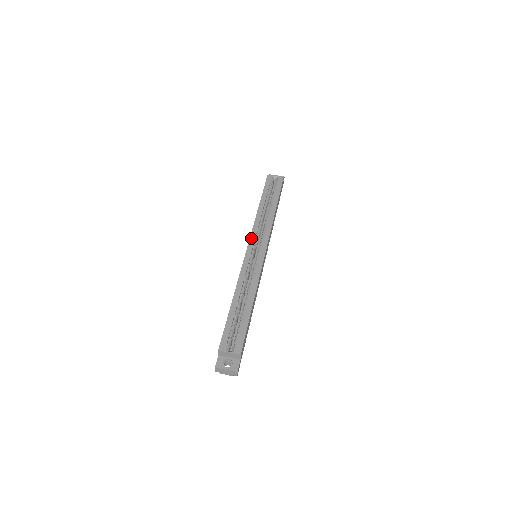
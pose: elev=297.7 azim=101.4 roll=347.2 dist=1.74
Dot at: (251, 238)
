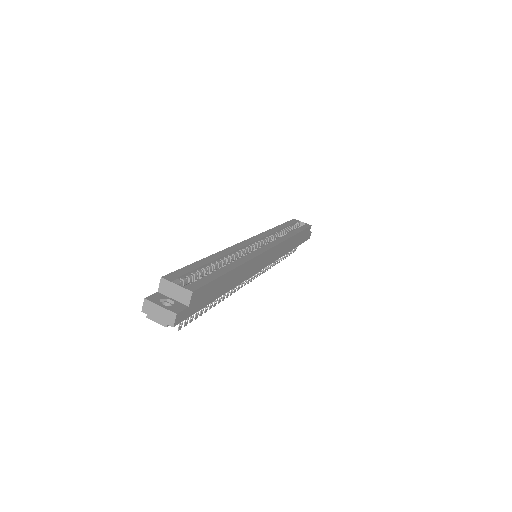
Dot at: (257, 236)
